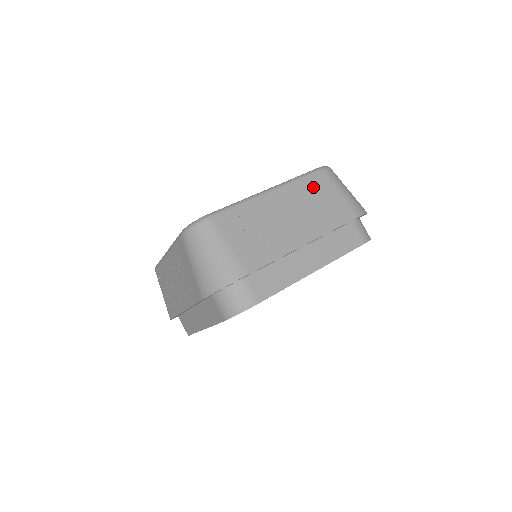
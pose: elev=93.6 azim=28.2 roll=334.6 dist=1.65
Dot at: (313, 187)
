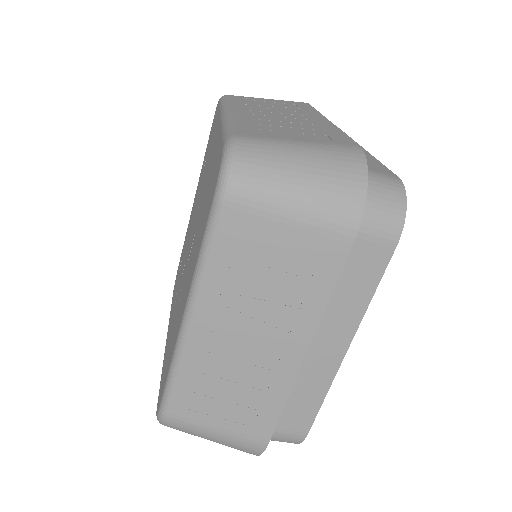
Dot at: (239, 254)
